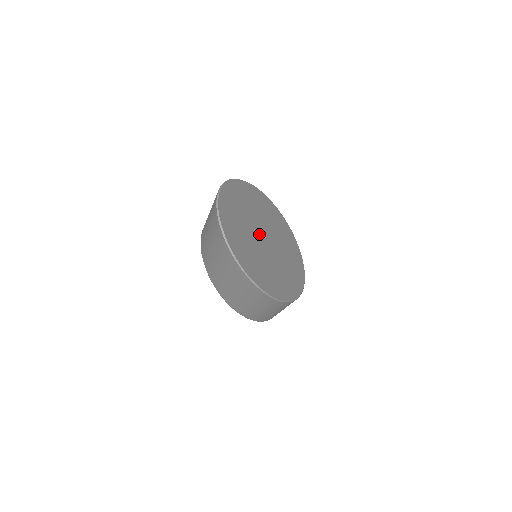
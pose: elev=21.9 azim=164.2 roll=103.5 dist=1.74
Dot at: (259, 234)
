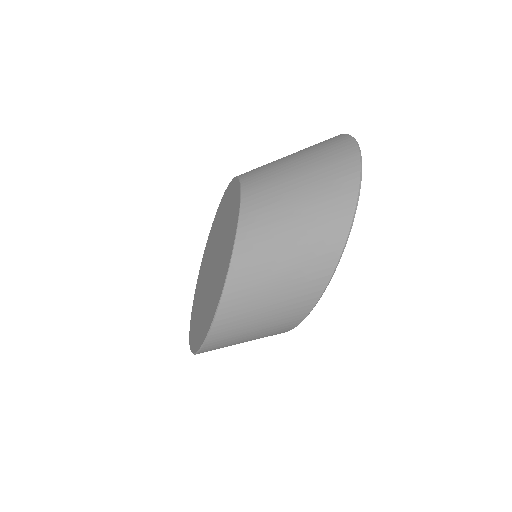
Dot at: occluded
